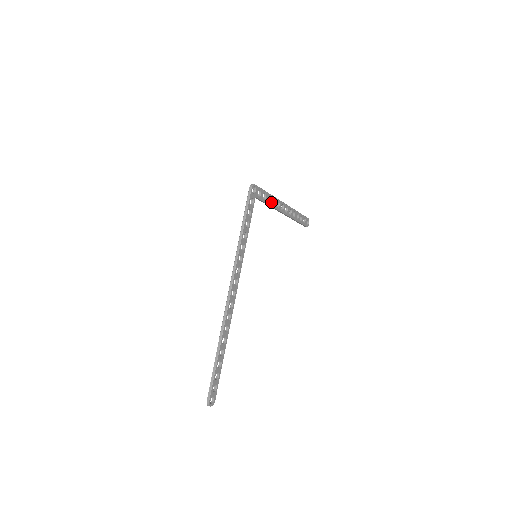
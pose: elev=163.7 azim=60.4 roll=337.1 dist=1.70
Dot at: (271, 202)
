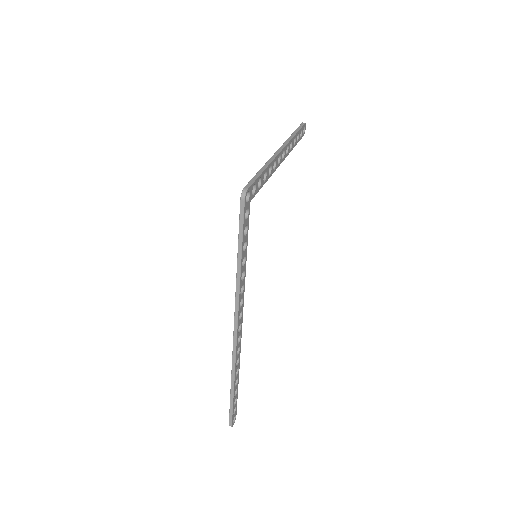
Dot at: (267, 175)
